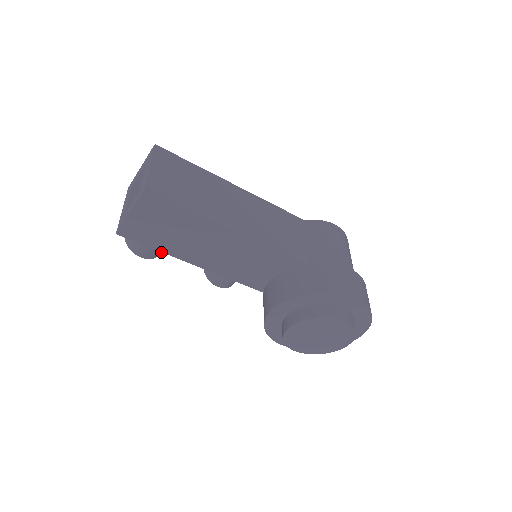
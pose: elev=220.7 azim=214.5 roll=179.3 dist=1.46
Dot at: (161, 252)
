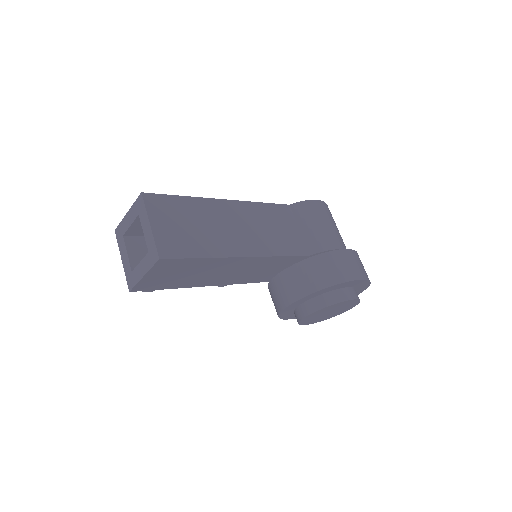
Dot at: occluded
